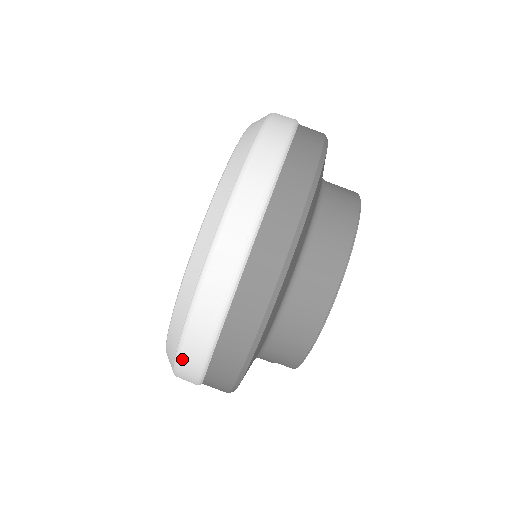
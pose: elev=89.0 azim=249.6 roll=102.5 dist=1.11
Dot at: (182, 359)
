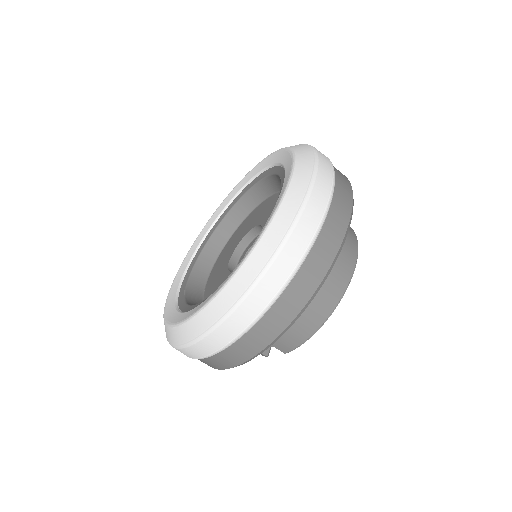
Dot at: (231, 318)
